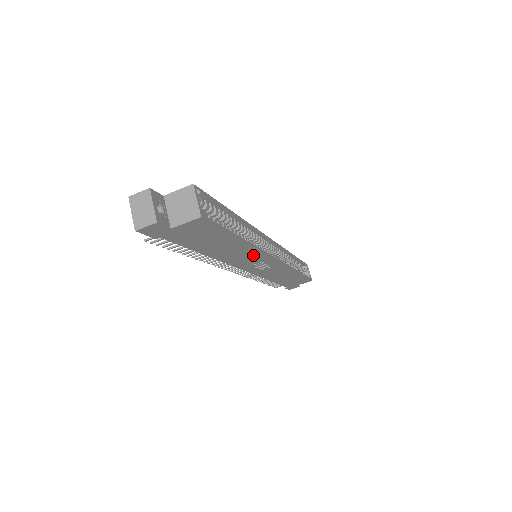
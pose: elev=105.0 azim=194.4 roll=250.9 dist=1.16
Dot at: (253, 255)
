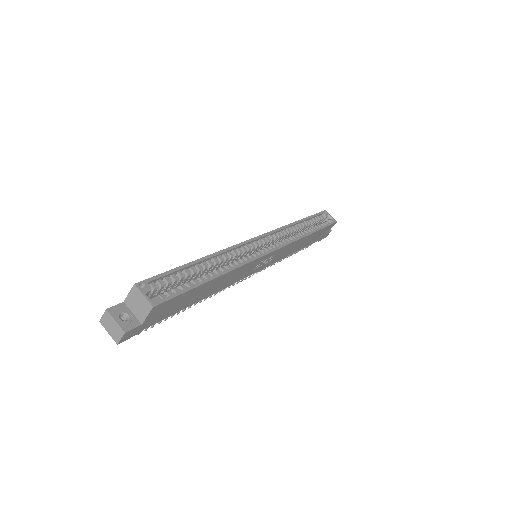
Dot at: (243, 269)
